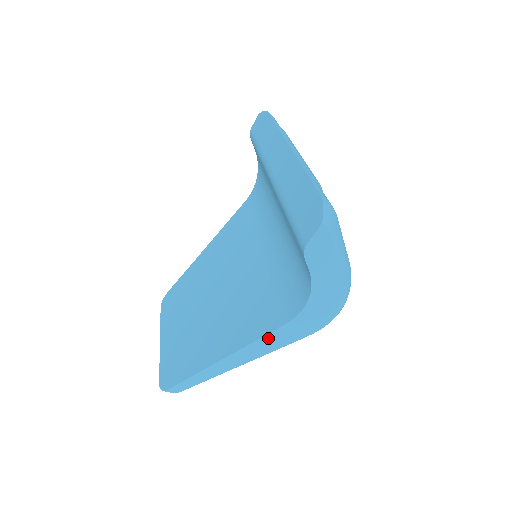
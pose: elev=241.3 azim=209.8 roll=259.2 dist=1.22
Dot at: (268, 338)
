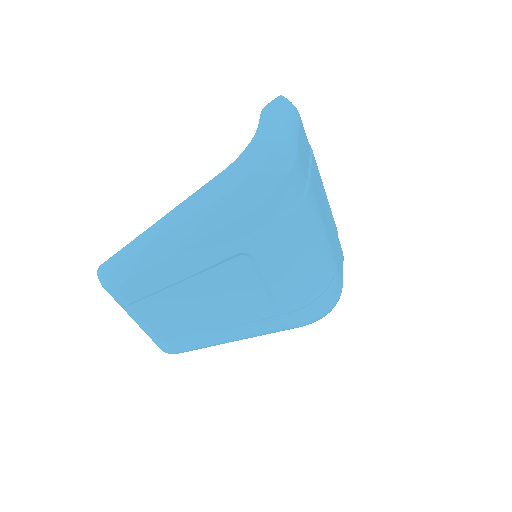
Dot at: (205, 189)
